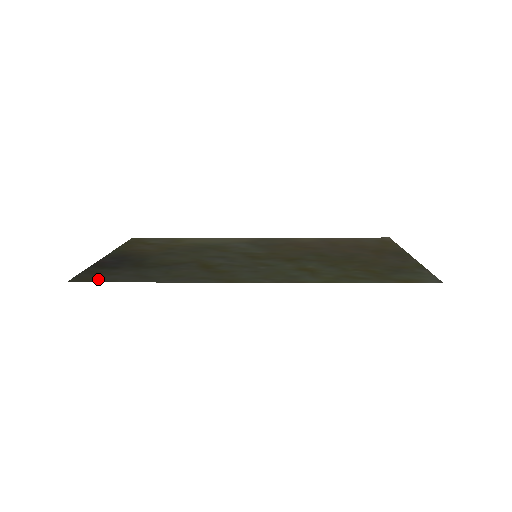
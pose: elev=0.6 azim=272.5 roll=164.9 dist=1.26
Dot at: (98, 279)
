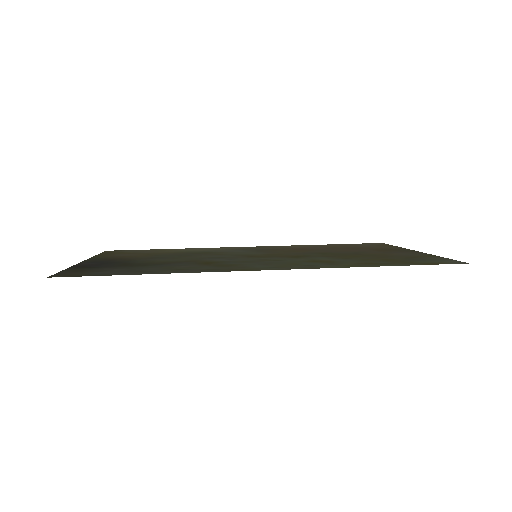
Dot at: (85, 274)
